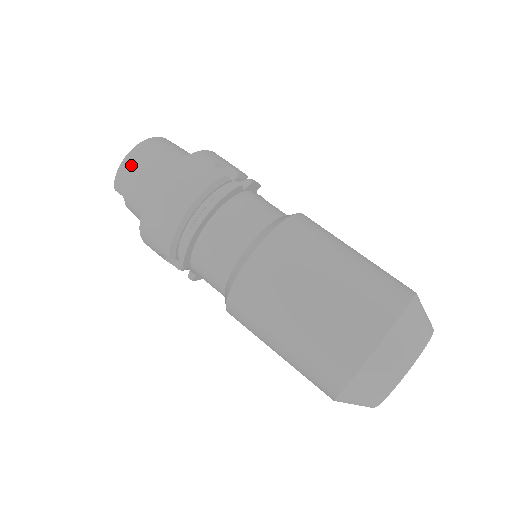
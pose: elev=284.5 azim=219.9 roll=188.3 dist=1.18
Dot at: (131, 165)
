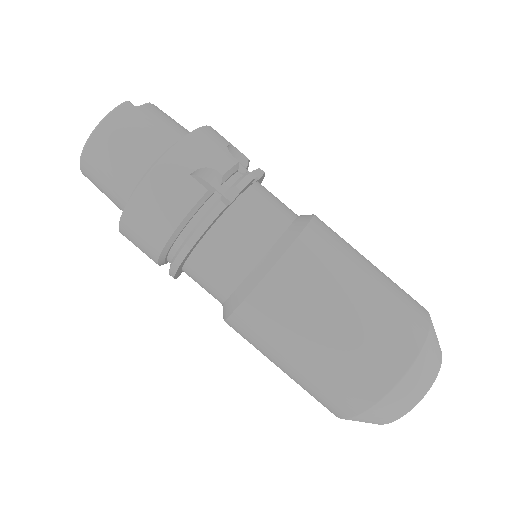
Dot at: (92, 162)
